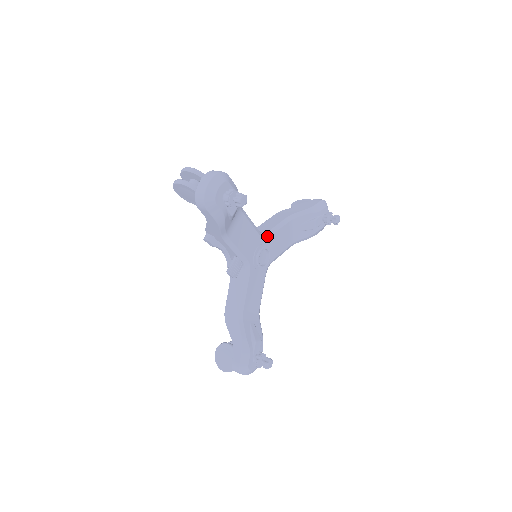
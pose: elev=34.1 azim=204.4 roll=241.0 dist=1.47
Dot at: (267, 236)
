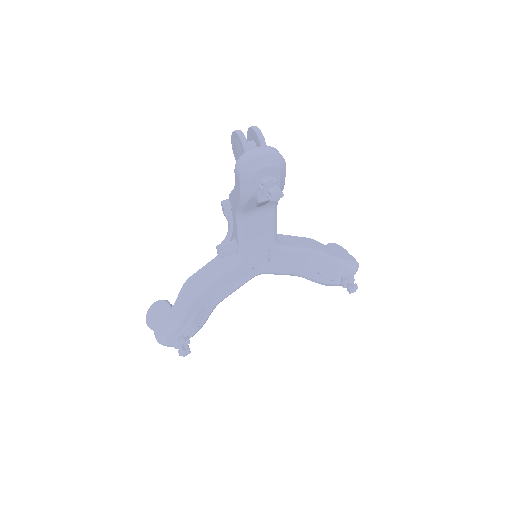
Dot at: (280, 248)
